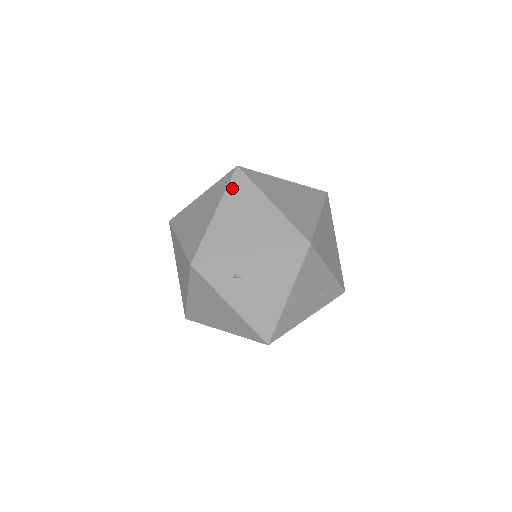
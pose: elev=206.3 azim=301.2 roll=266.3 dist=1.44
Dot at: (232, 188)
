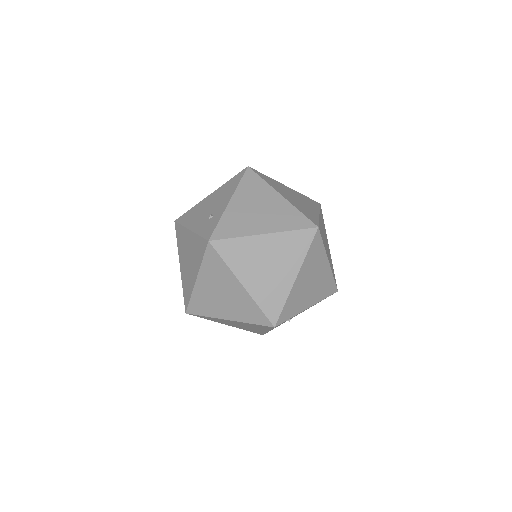
Dot at: (311, 251)
